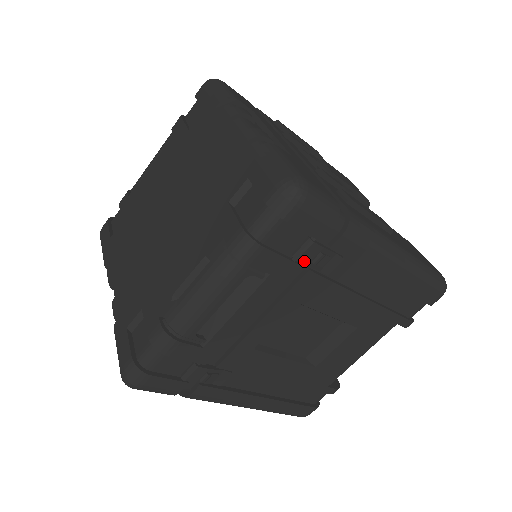
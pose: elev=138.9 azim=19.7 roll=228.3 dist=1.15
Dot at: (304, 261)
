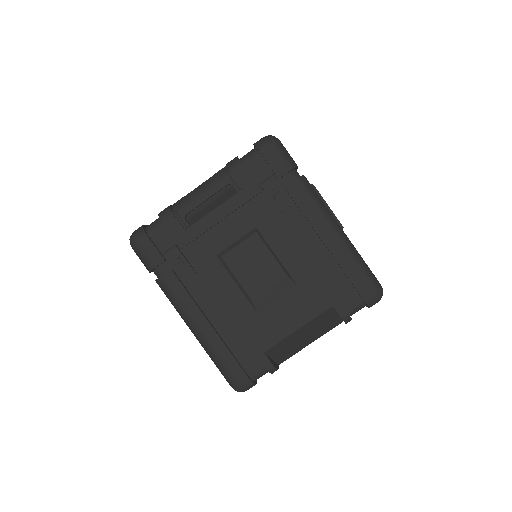
Dot at: (266, 189)
